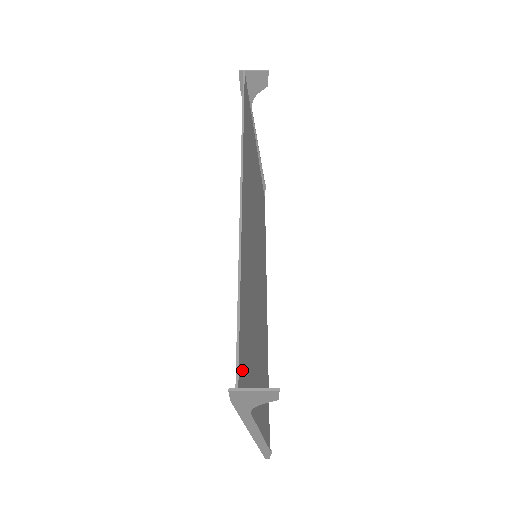
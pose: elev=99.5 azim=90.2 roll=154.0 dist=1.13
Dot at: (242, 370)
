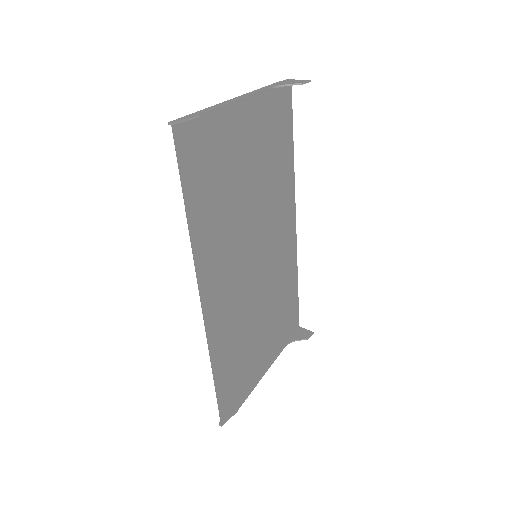
Dot at: (285, 101)
